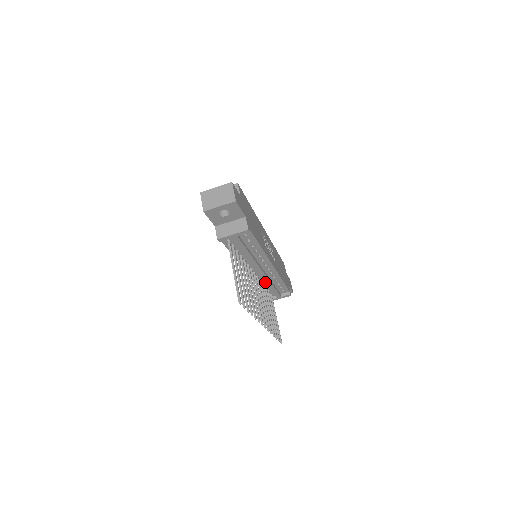
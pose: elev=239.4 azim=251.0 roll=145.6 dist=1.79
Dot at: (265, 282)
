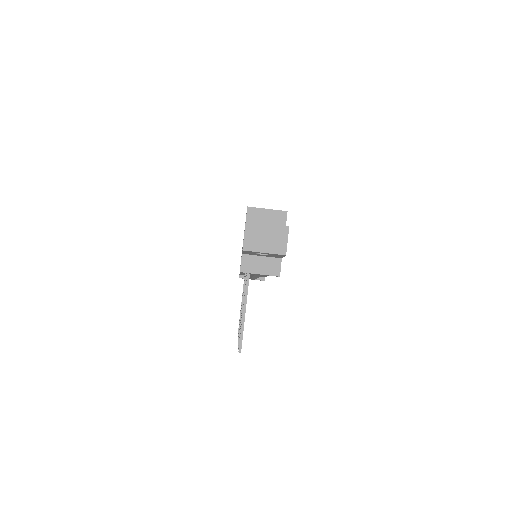
Dot at: occluded
